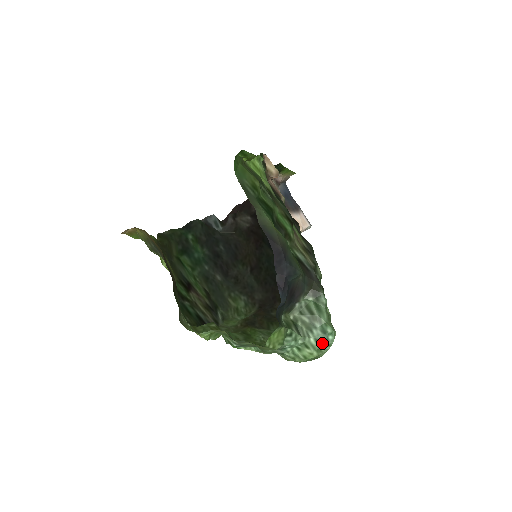
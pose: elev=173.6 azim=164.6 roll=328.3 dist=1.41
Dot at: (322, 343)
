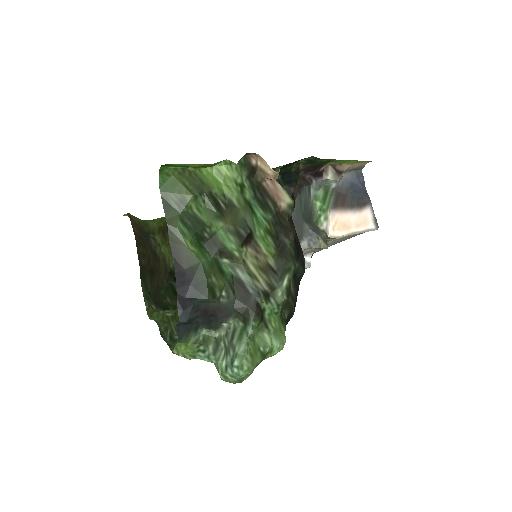
Dot at: (228, 372)
